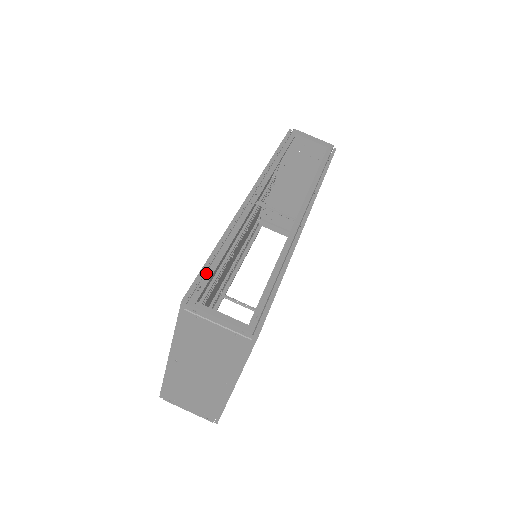
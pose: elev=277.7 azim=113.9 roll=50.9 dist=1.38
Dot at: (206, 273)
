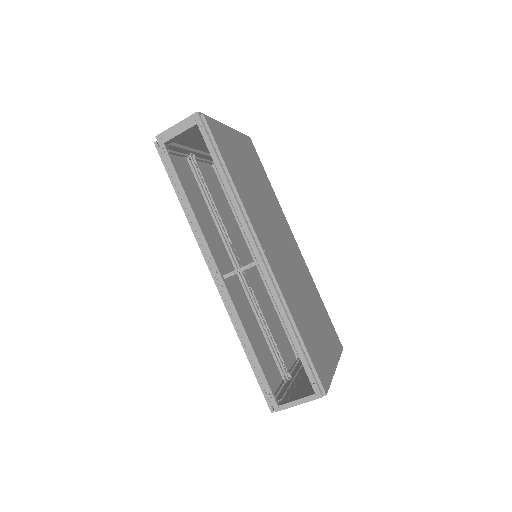
Dot at: (262, 381)
